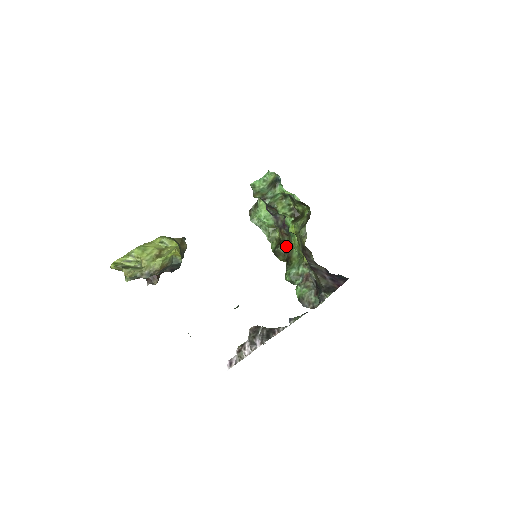
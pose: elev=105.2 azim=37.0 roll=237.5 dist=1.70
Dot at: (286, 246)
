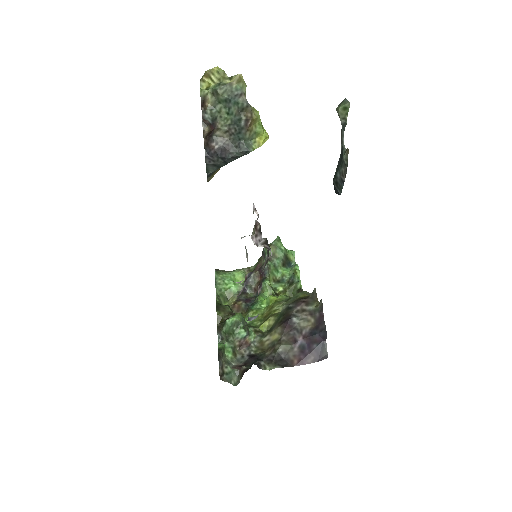
Dot at: (234, 313)
